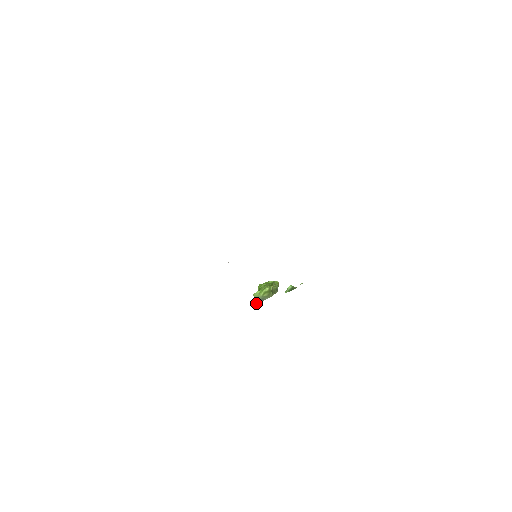
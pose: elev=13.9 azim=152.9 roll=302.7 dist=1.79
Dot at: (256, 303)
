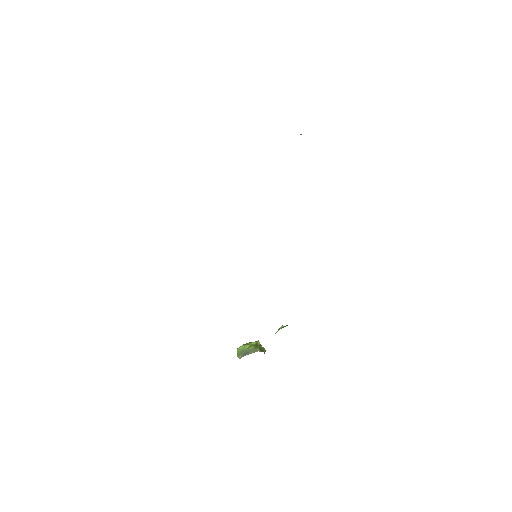
Dot at: (239, 358)
